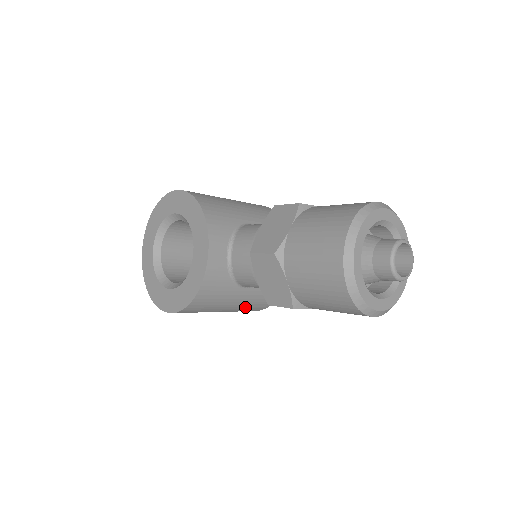
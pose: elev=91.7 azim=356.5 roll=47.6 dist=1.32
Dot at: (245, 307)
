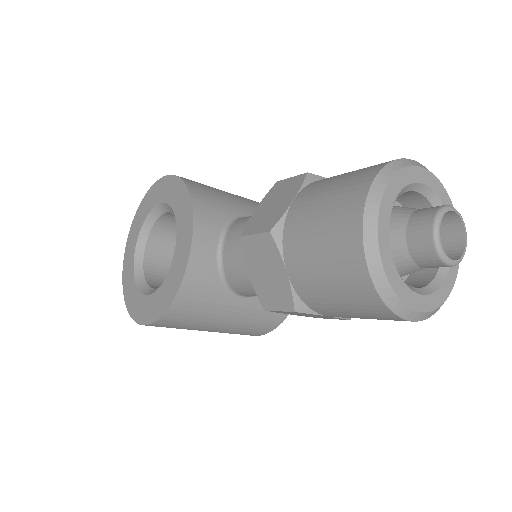
Dot at: (243, 326)
